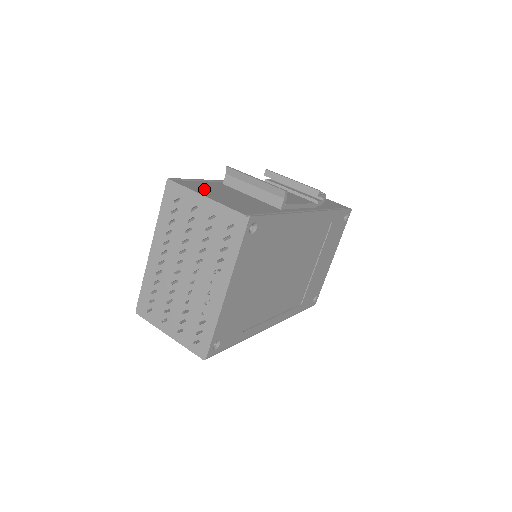
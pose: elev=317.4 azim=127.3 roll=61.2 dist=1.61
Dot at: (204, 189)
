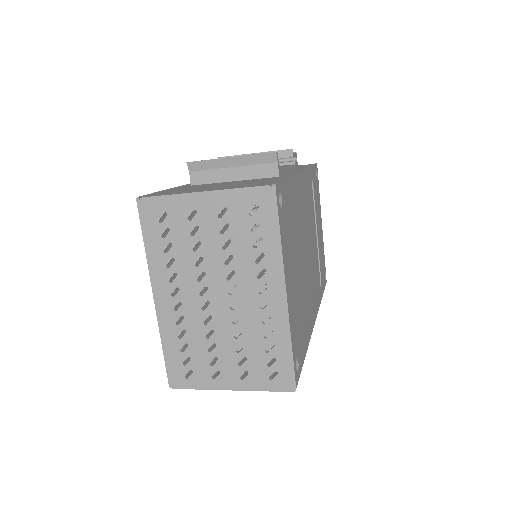
Dot at: (187, 190)
